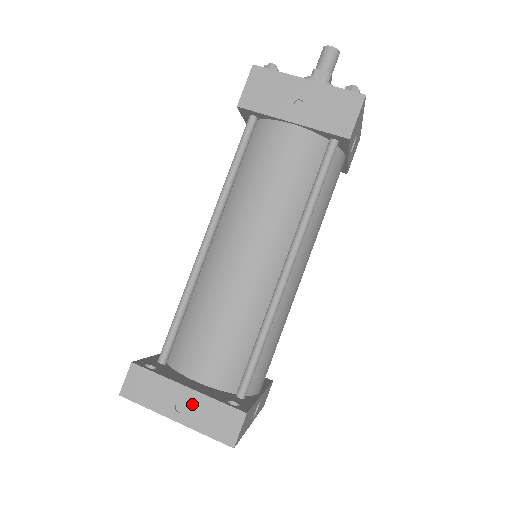
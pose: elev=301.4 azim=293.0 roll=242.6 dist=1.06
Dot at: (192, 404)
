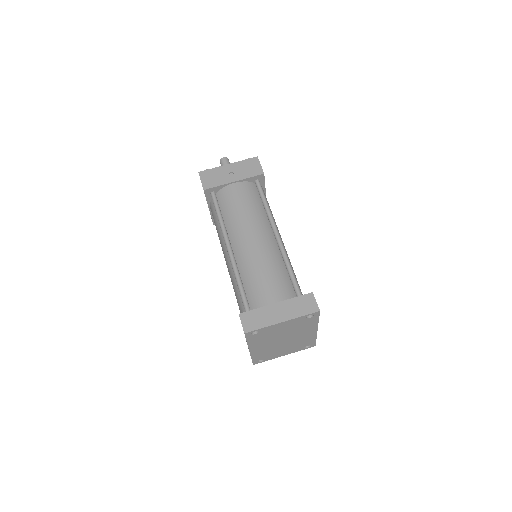
Dot at: (284, 308)
